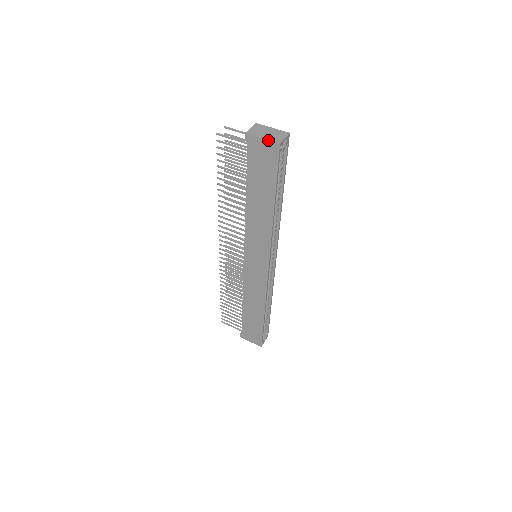
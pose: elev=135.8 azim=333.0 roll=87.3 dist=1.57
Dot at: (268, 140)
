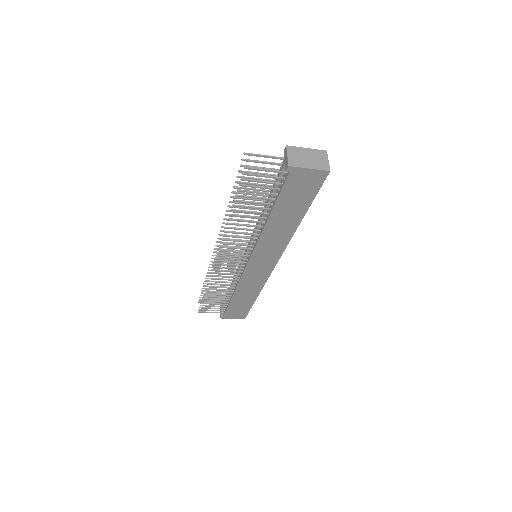
Dot at: (316, 169)
